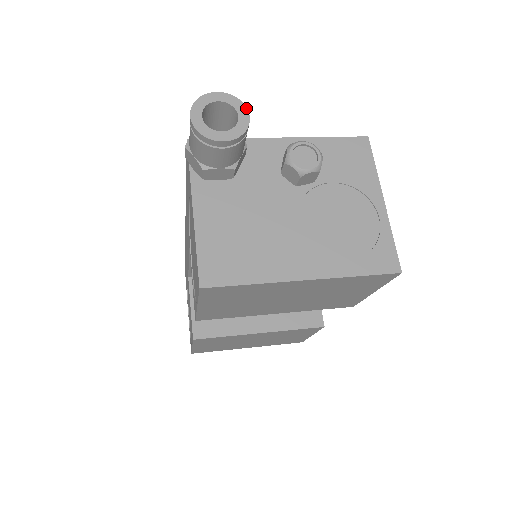
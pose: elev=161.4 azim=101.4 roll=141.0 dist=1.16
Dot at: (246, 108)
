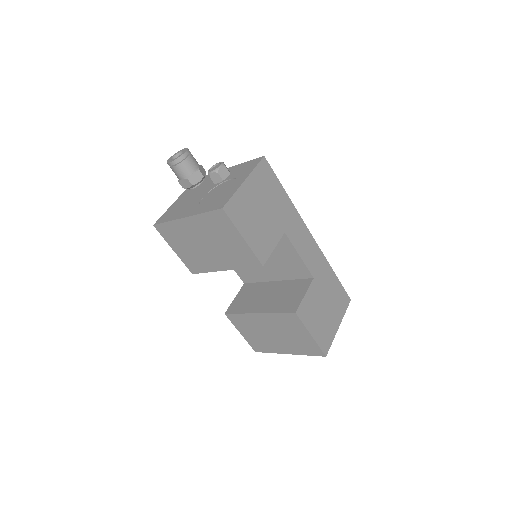
Dot at: (187, 150)
